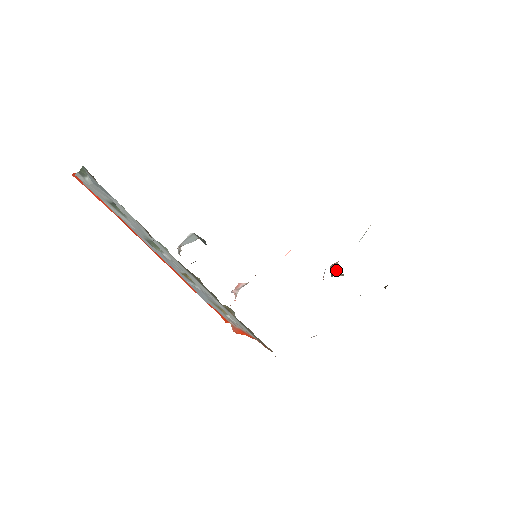
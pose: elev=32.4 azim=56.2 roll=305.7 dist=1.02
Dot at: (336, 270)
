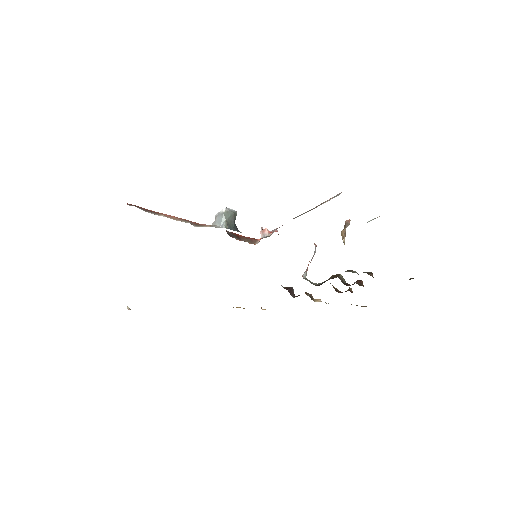
Dot at: (344, 232)
